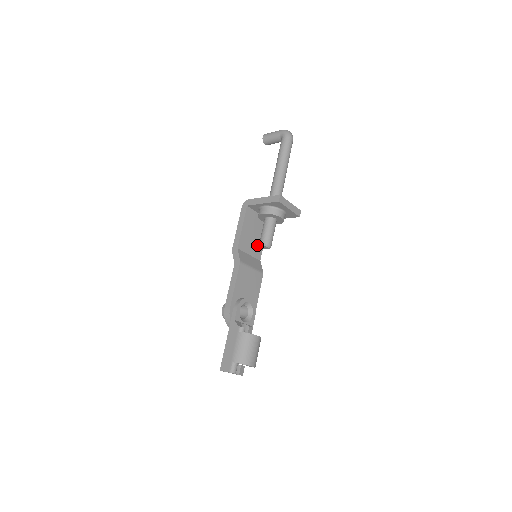
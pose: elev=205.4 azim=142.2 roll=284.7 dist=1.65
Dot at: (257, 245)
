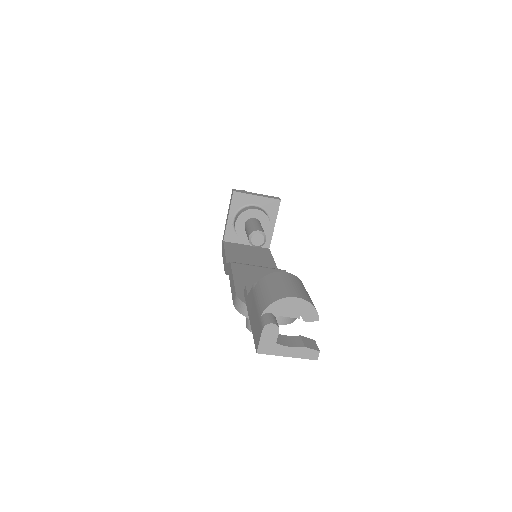
Dot at: (263, 263)
